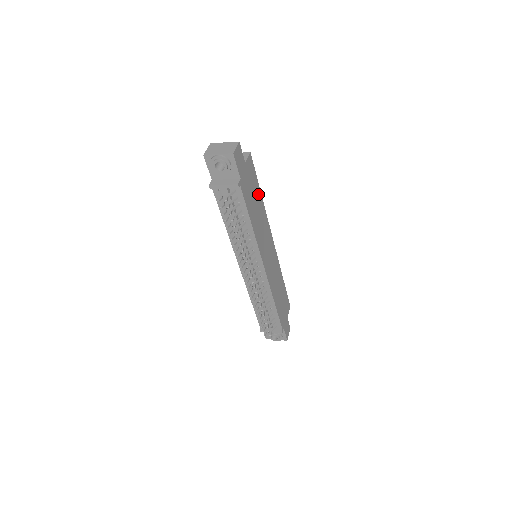
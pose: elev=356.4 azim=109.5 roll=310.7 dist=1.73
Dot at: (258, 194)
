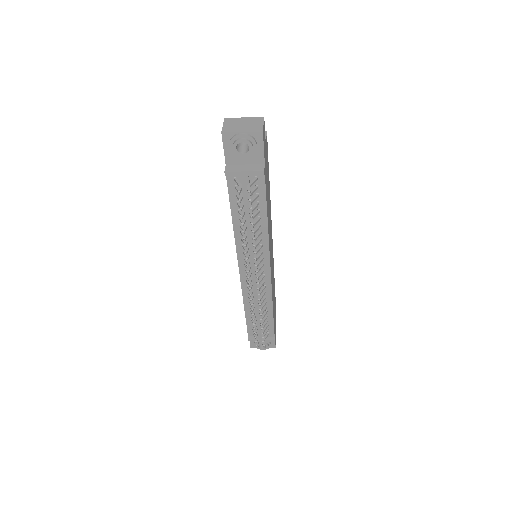
Dot at: occluded
